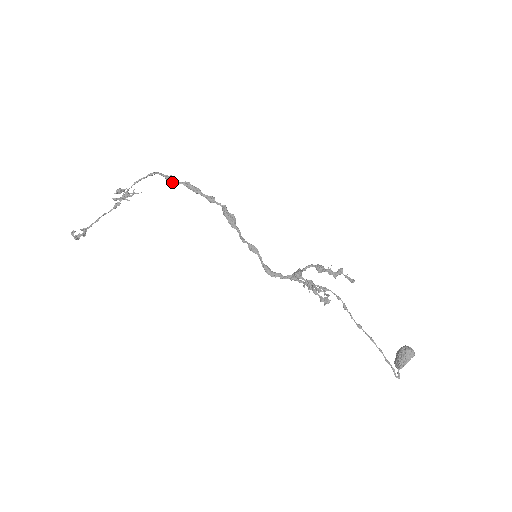
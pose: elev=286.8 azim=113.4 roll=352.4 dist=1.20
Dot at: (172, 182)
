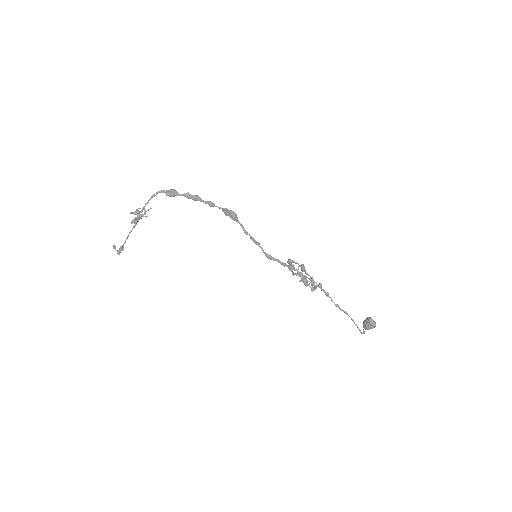
Dot at: (173, 196)
